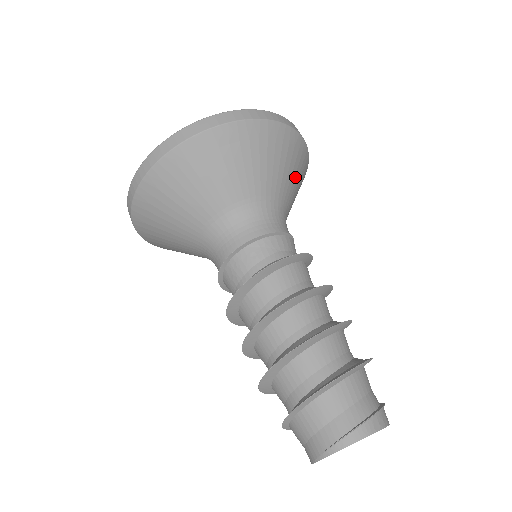
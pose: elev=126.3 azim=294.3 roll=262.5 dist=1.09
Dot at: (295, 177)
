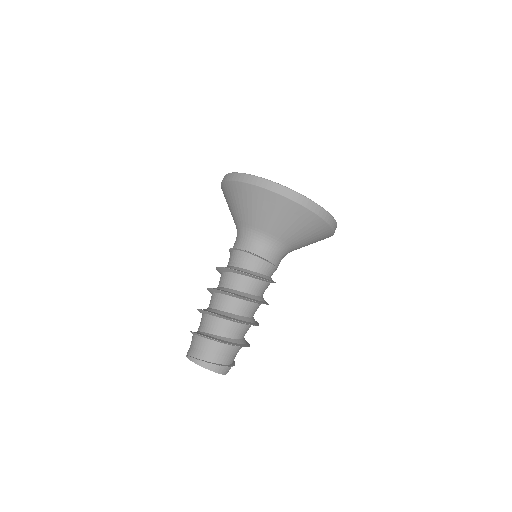
Dot at: (308, 237)
